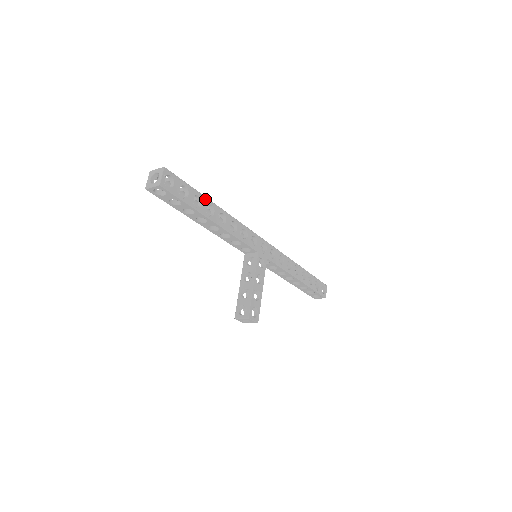
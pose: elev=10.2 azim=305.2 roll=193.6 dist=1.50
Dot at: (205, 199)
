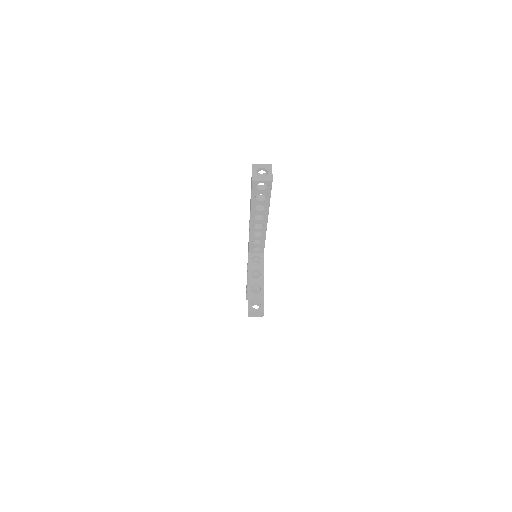
Dot at: occluded
